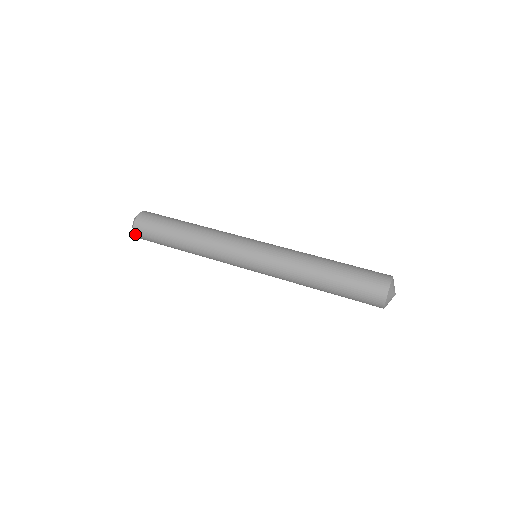
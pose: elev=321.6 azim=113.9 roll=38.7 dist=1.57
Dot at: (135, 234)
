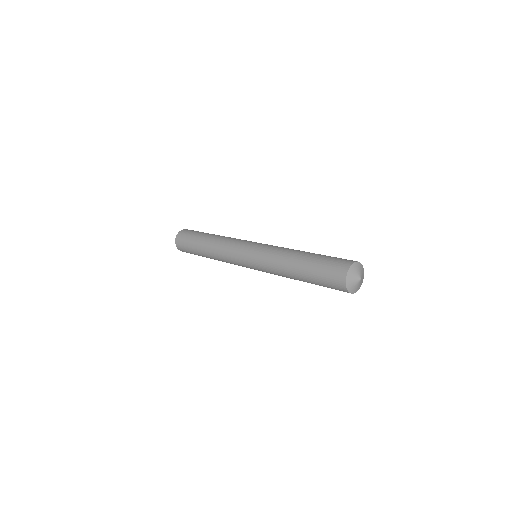
Dot at: (178, 234)
